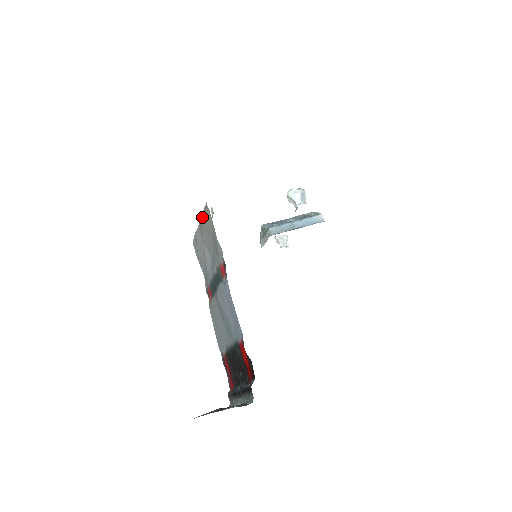
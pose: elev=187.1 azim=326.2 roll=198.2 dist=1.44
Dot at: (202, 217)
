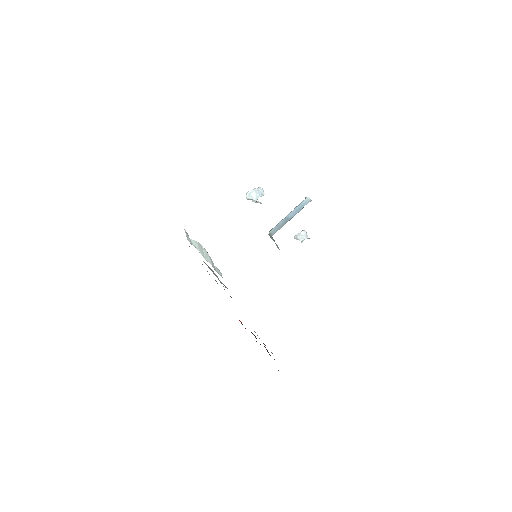
Dot at: occluded
